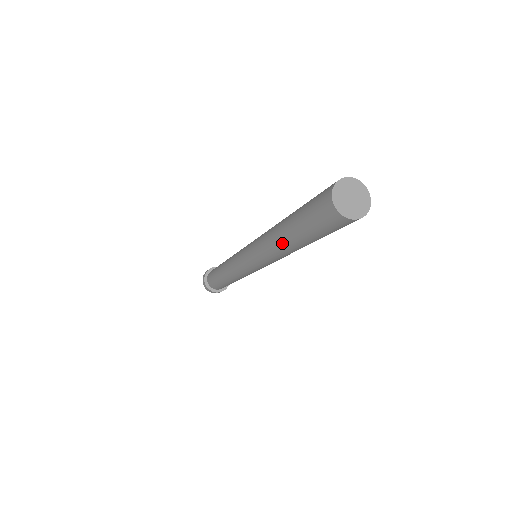
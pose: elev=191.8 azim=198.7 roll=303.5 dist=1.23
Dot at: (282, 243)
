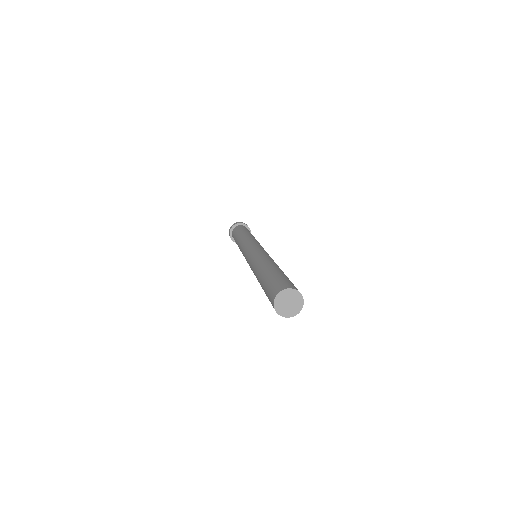
Dot at: (257, 276)
